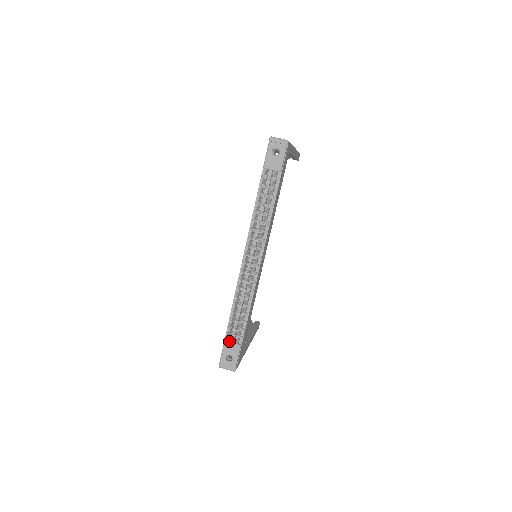
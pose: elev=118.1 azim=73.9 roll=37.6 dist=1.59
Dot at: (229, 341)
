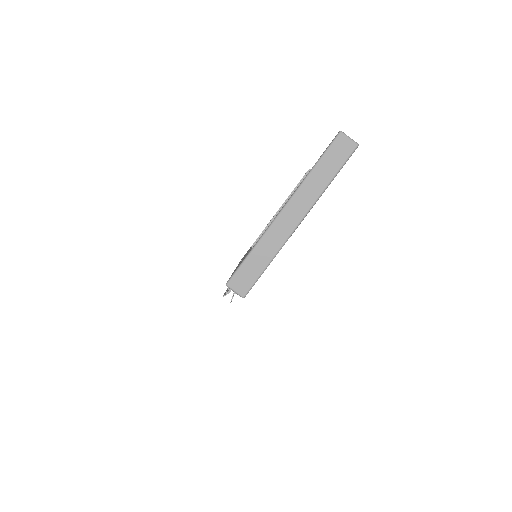
Dot at: occluded
